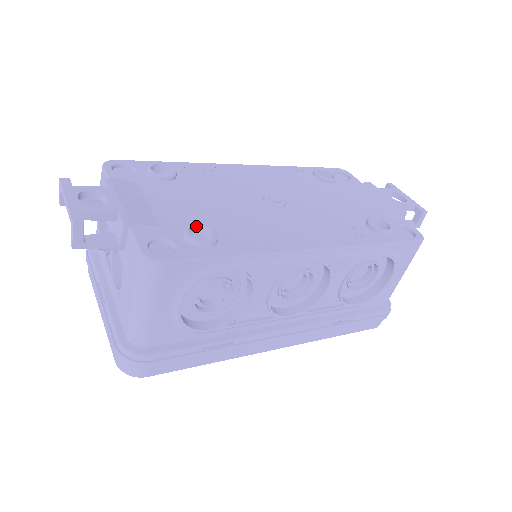
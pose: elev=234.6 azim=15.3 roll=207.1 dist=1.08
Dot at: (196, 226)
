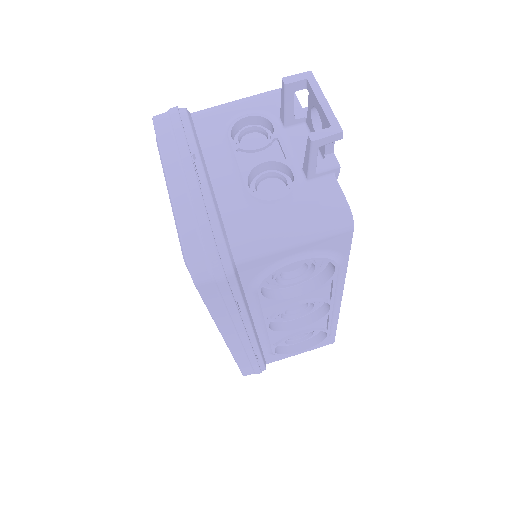
Dot at: occluded
